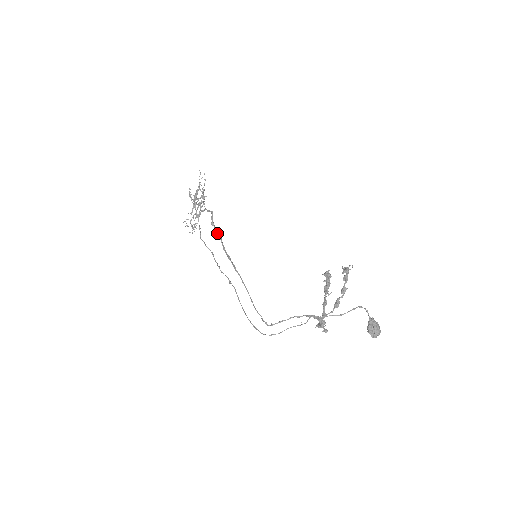
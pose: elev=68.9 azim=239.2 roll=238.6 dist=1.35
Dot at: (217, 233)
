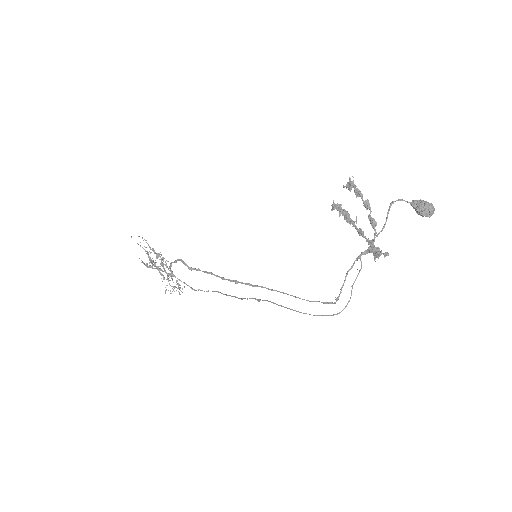
Dot at: occluded
